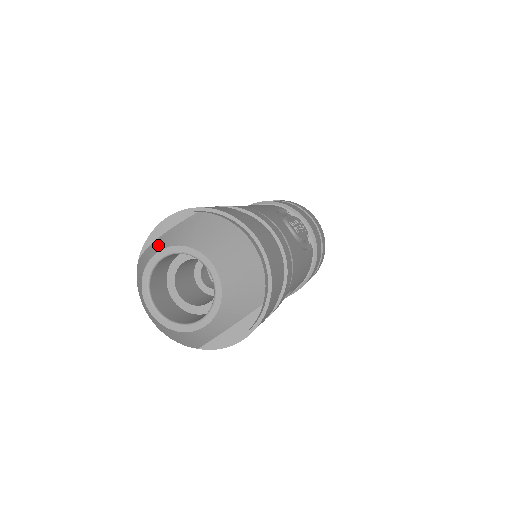
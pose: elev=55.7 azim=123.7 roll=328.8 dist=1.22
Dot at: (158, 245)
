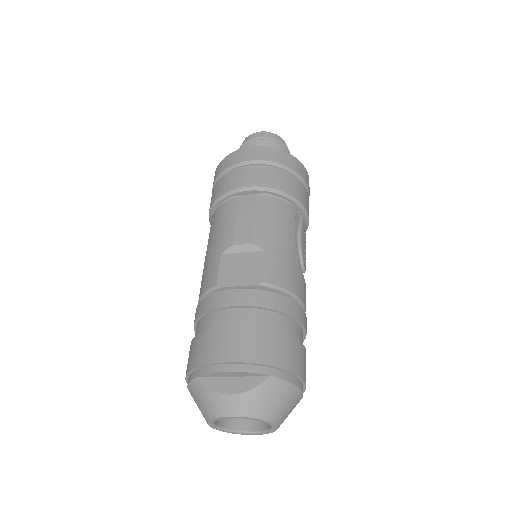
Dot at: (234, 407)
